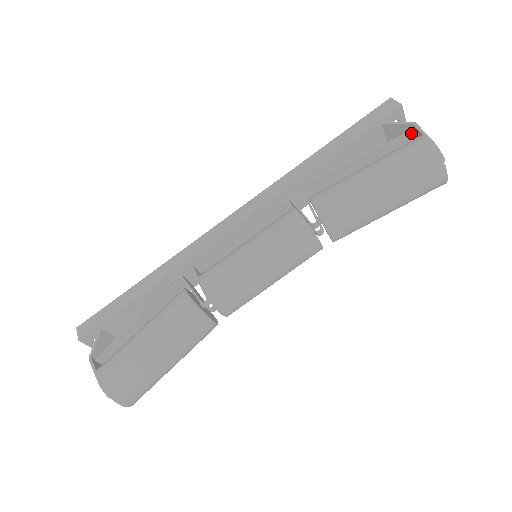
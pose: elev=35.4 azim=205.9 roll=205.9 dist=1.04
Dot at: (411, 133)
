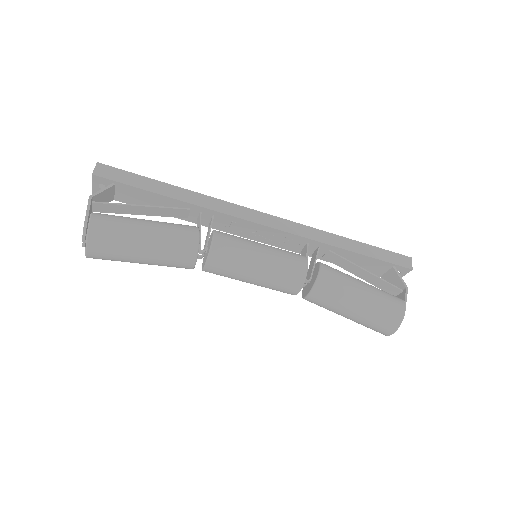
Dot at: (400, 290)
